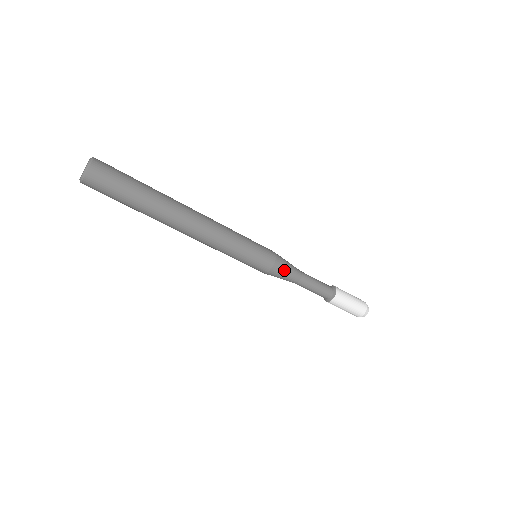
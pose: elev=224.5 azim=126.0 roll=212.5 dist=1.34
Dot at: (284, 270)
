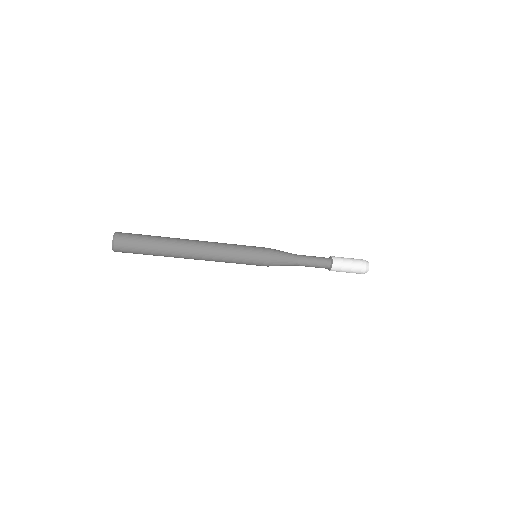
Dot at: (280, 260)
